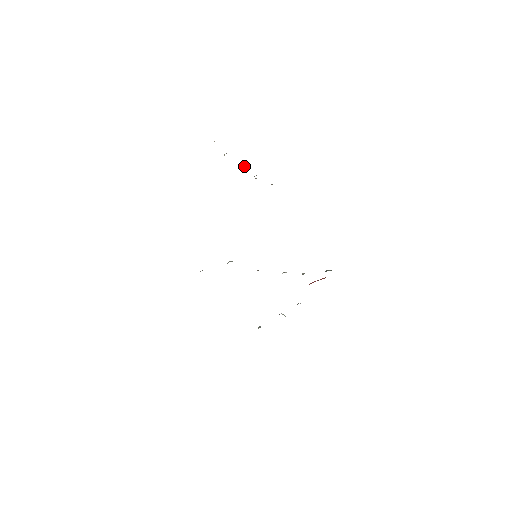
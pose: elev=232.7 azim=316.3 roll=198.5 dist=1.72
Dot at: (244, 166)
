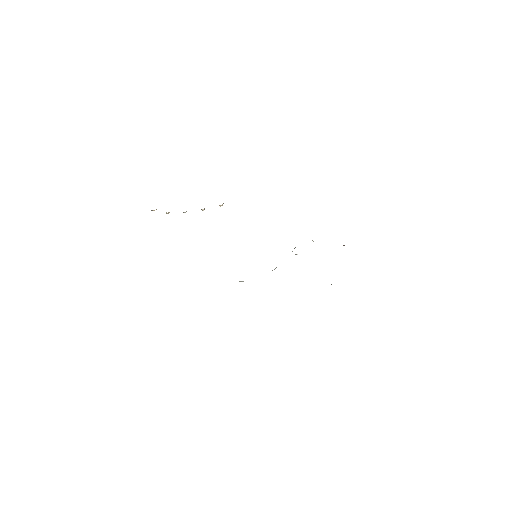
Dot at: occluded
